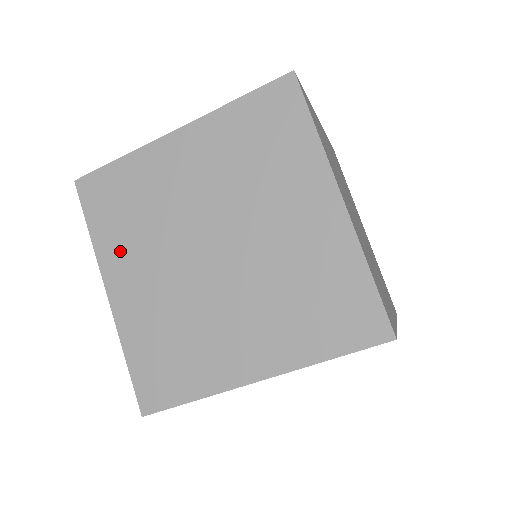
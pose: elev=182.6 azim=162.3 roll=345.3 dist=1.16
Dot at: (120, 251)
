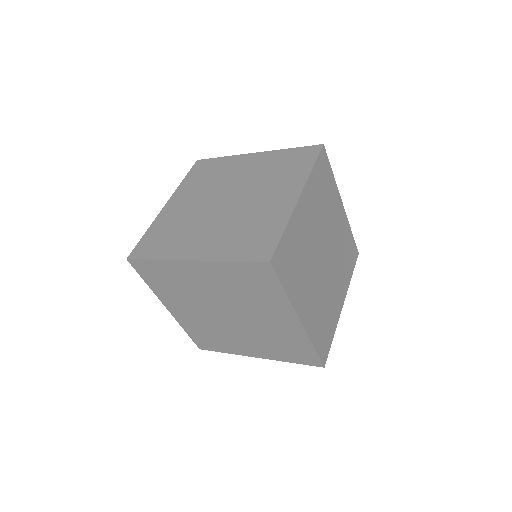
Dot at: (180, 245)
